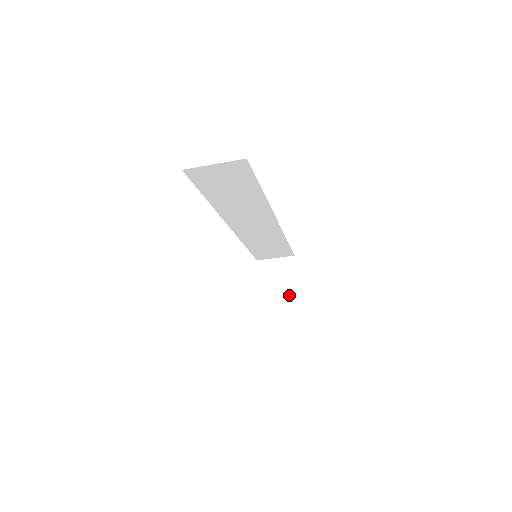
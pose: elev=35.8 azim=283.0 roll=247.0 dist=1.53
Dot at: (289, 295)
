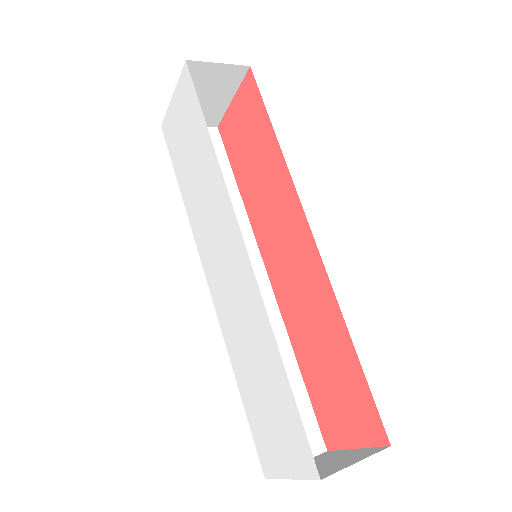
Dot at: (212, 112)
